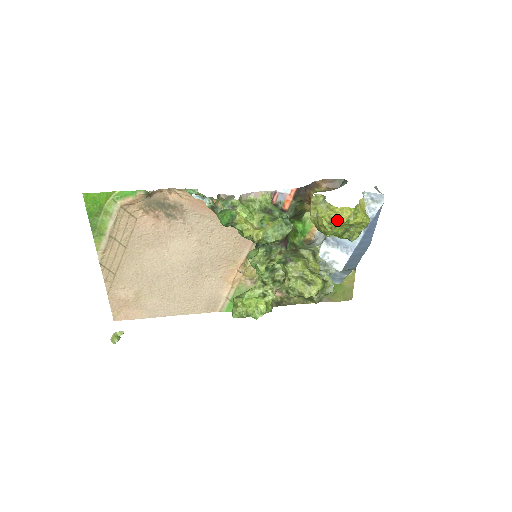
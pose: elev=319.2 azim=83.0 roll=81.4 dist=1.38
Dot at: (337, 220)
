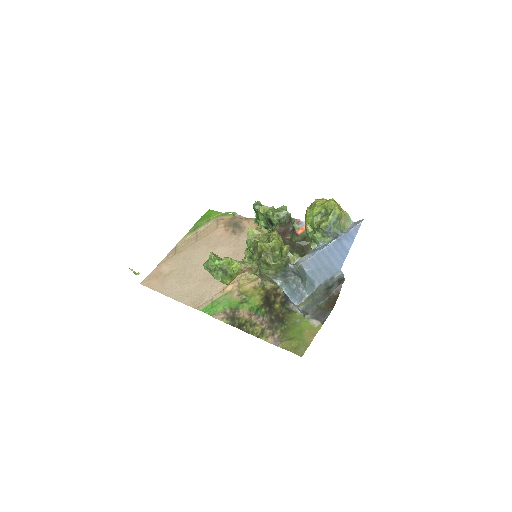
Dot at: (316, 200)
